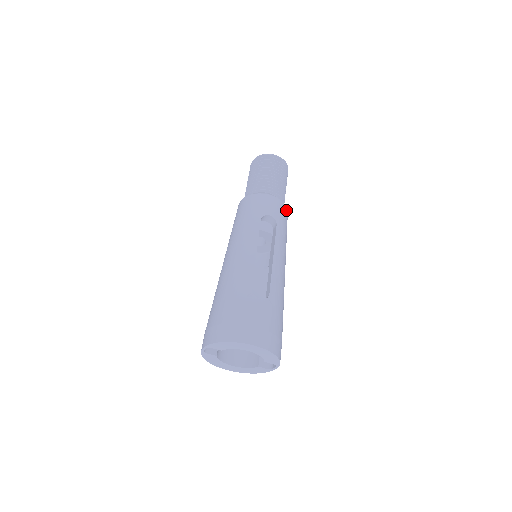
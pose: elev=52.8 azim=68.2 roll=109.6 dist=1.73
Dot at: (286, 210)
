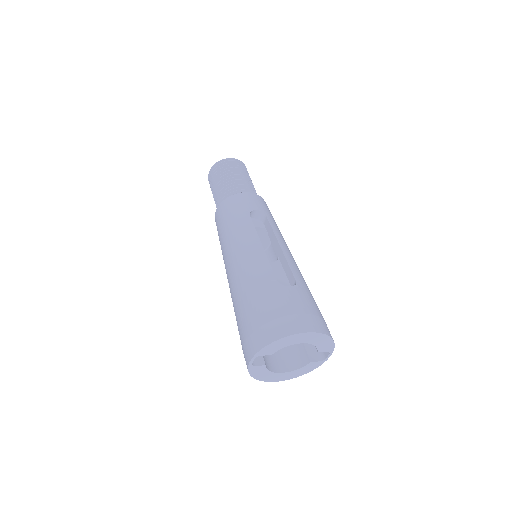
Dot at: (266, 204)
